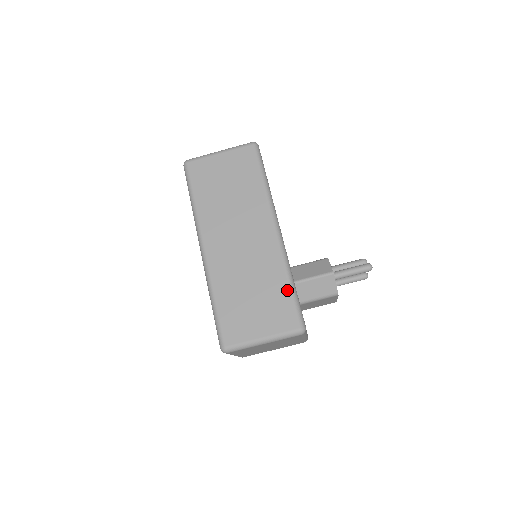
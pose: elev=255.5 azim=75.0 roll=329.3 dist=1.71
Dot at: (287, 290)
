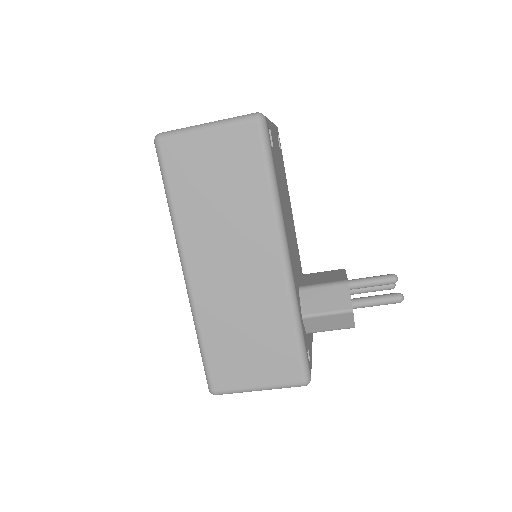
Dot at: (292, 337)
